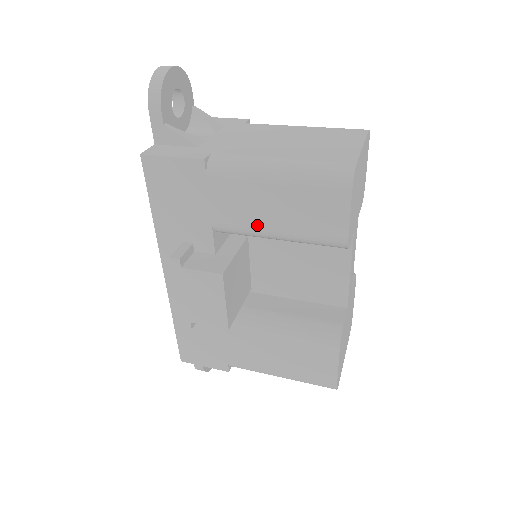
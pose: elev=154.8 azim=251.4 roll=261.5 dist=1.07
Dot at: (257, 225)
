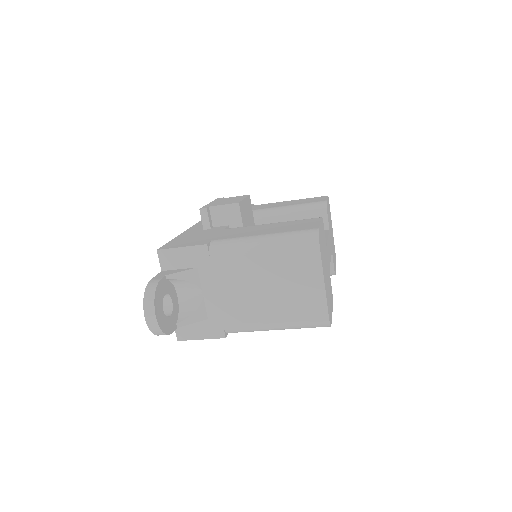
Dot at: (274, 207)
